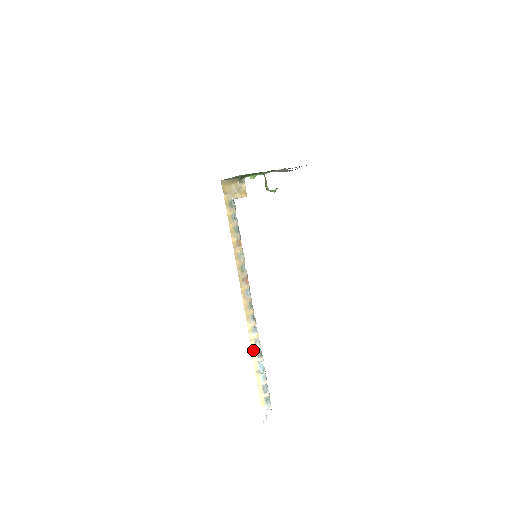
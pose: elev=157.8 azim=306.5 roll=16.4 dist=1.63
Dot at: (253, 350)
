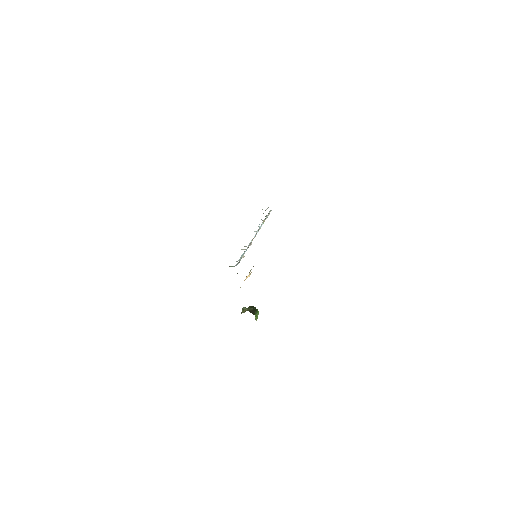
Dot at: occluded
